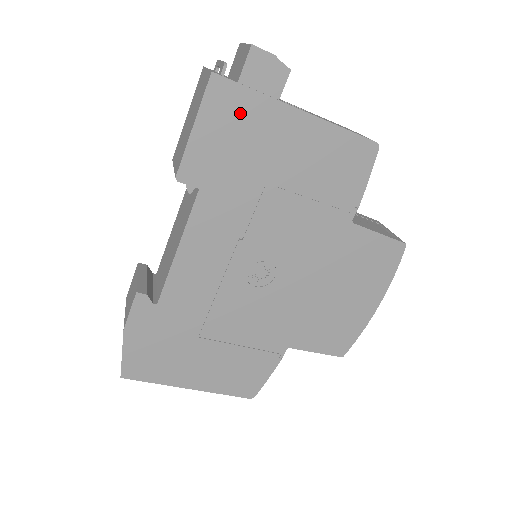
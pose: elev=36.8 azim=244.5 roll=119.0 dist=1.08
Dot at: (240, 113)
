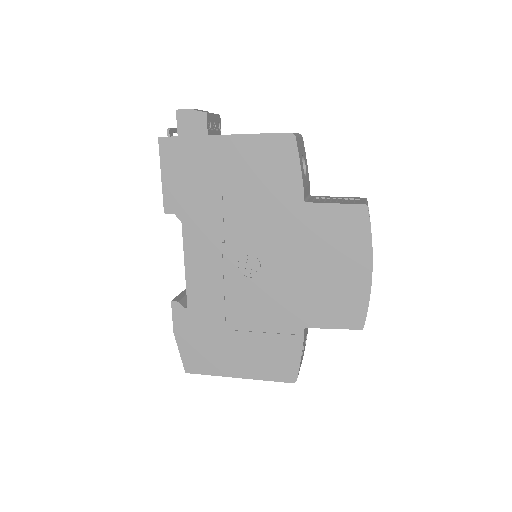
Dot at: (185, 154)
